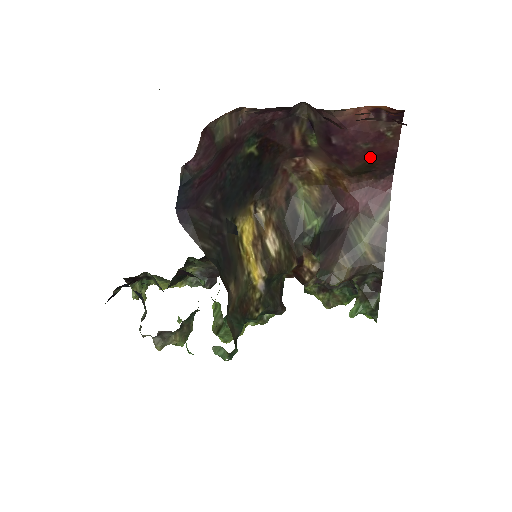
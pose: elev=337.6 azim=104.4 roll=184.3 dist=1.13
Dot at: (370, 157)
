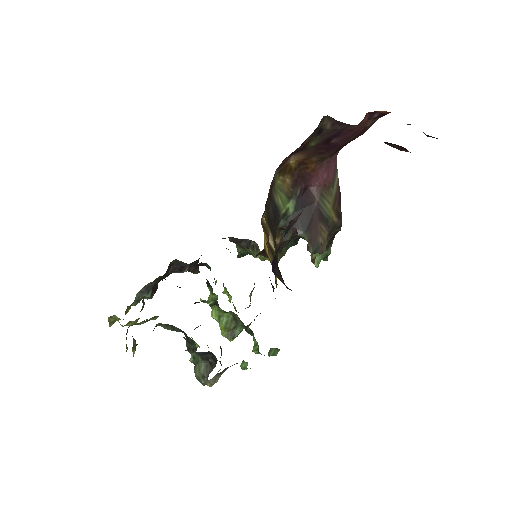
Dot at: (345, 144)
